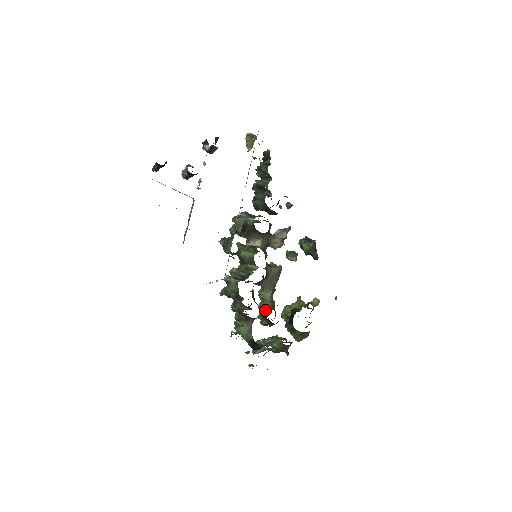
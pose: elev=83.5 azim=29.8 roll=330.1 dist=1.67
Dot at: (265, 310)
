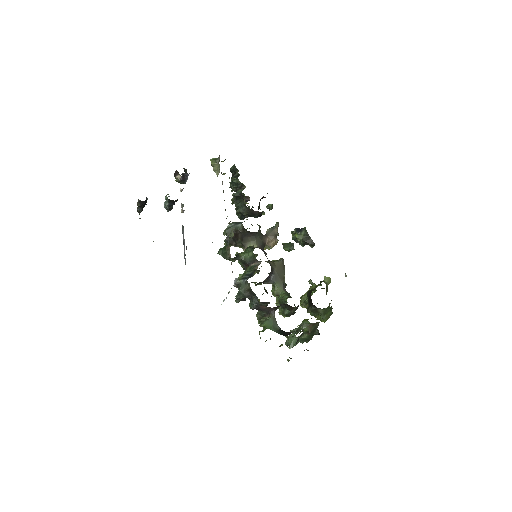
Dot at: occluded
